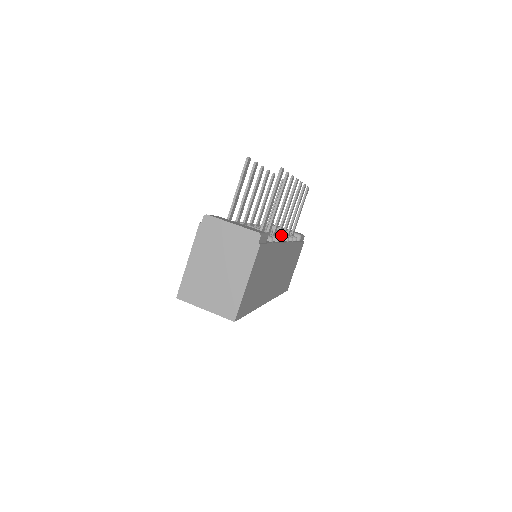
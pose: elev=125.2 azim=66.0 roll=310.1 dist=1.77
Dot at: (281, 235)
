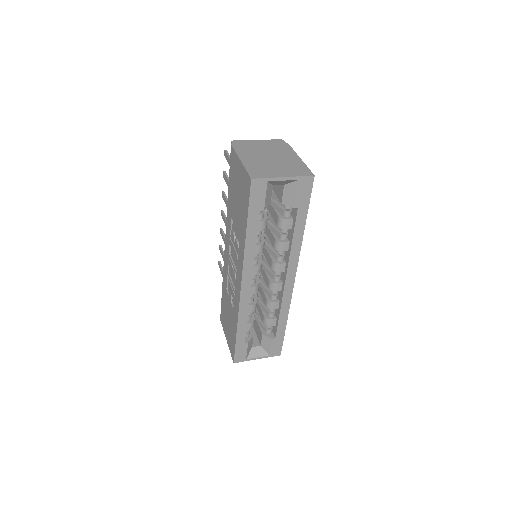
Dot at: occluded
